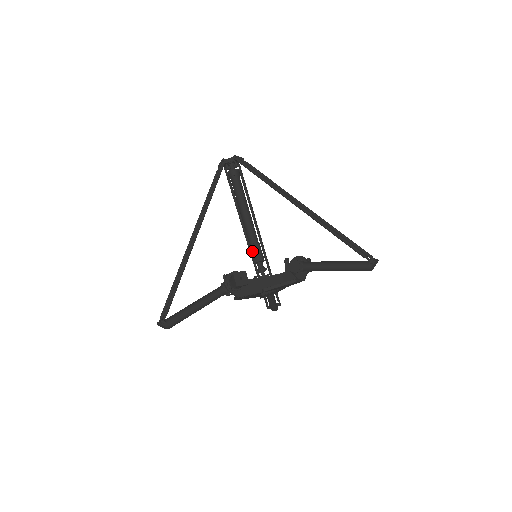
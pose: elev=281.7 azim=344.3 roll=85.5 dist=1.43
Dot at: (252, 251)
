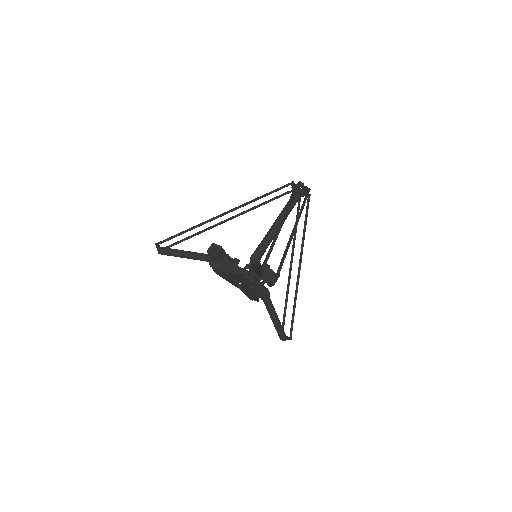
Dot at: (255, 250)
